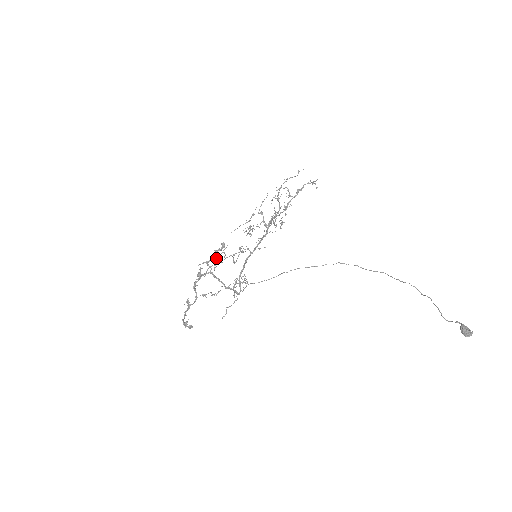
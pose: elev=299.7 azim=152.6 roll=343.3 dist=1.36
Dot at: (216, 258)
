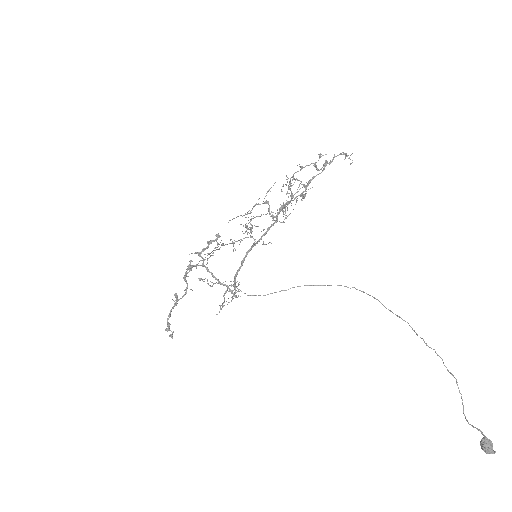
Dot at: (207, 253)
